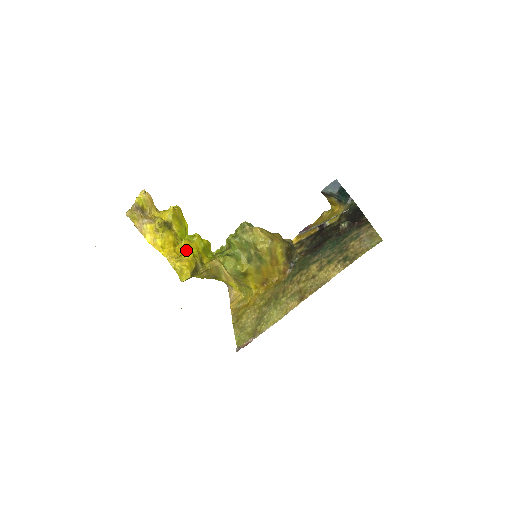
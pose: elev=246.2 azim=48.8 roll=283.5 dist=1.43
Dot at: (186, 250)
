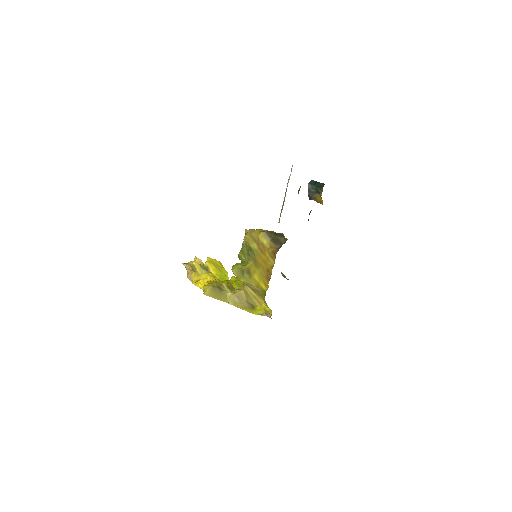
Dot at: occluded
